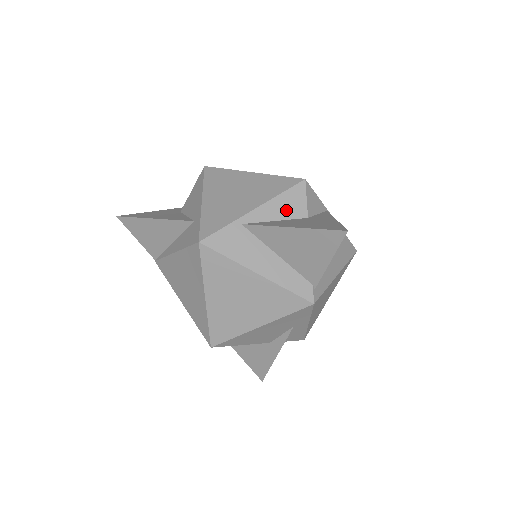
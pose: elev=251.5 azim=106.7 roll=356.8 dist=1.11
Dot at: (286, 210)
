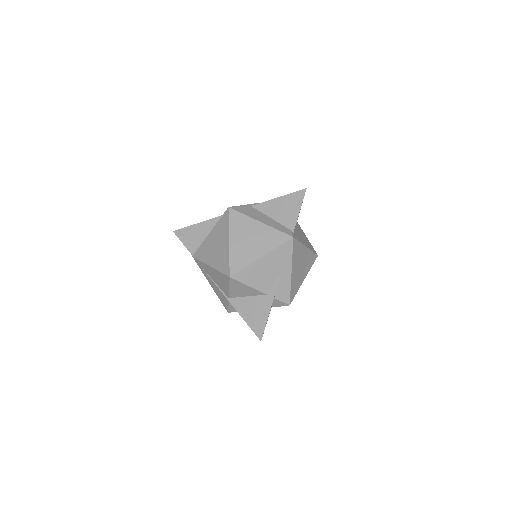
Dot at: occluded
